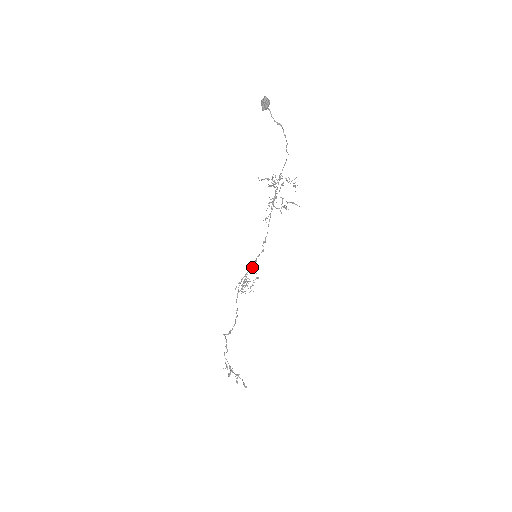
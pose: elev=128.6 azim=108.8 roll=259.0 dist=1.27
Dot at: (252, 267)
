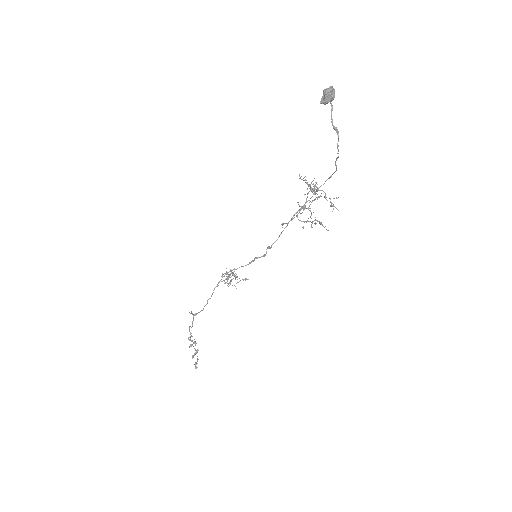
Dot at: (245, 265)
